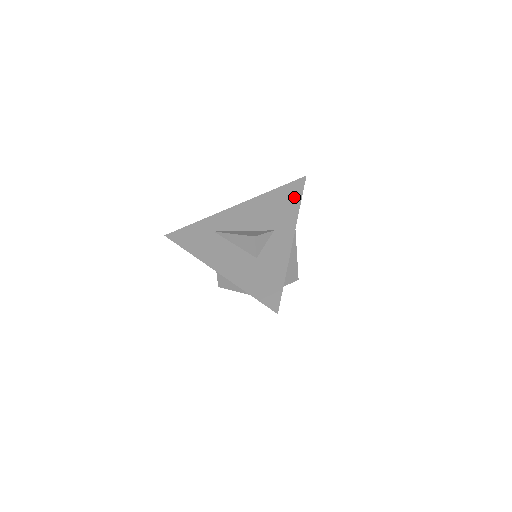
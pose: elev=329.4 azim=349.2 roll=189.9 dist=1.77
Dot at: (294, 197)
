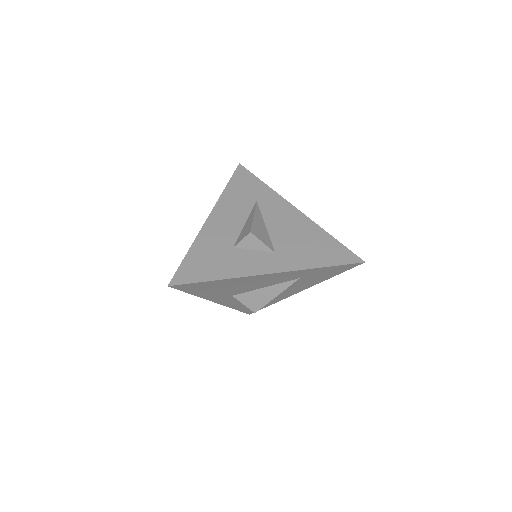
Dot at: (328, 258)
